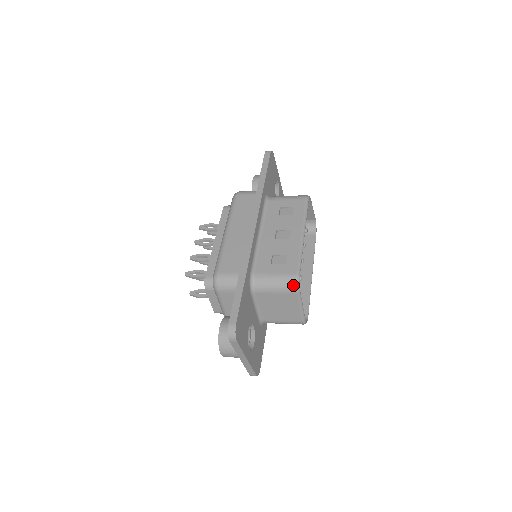
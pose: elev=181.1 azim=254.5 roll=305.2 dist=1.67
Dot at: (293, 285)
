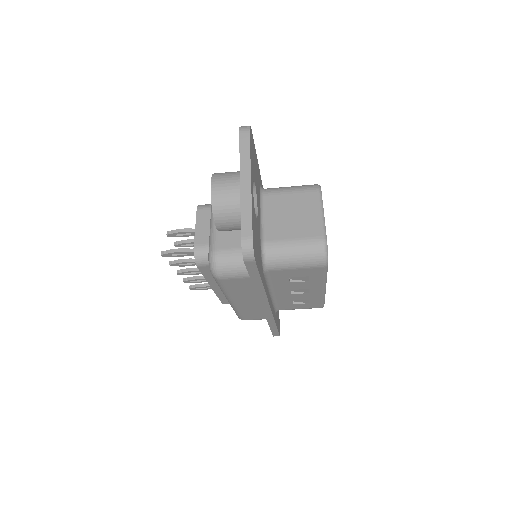
Dot at: (313, 185)
